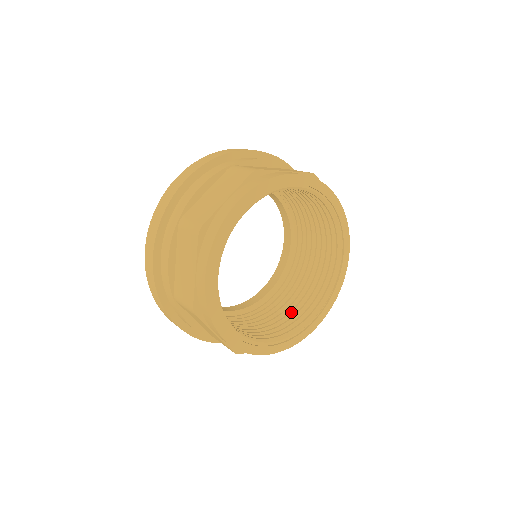
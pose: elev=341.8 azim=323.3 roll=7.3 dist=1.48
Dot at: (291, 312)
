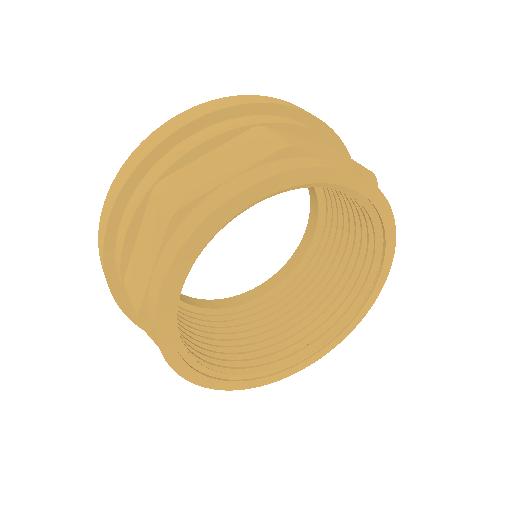
Dot at: (333, 291)
